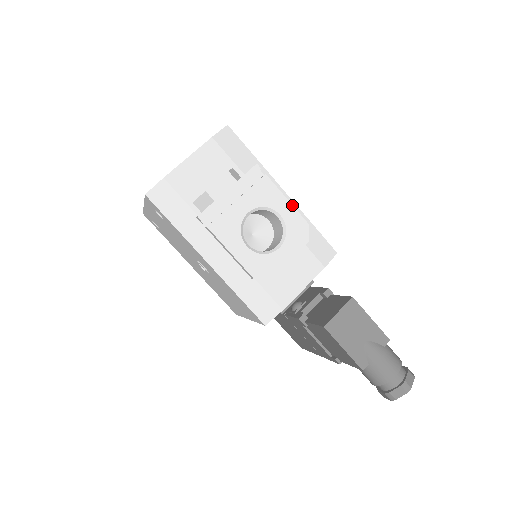
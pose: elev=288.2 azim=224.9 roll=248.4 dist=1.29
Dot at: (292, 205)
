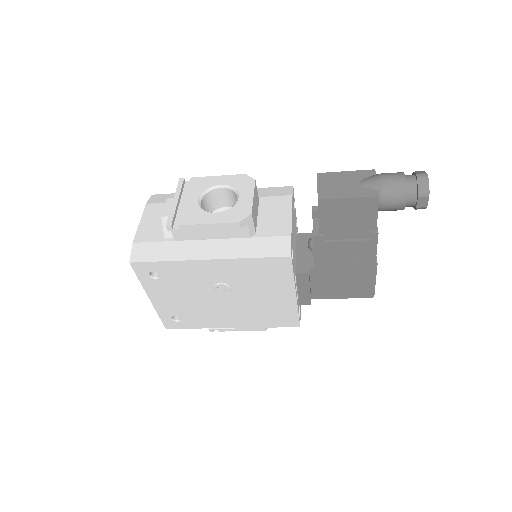
Dot at: (223, 176)
